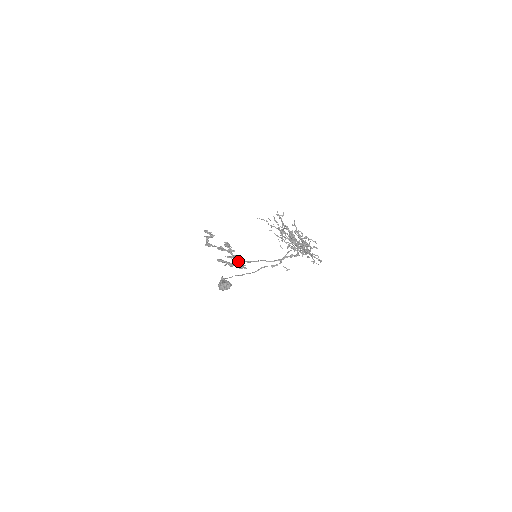
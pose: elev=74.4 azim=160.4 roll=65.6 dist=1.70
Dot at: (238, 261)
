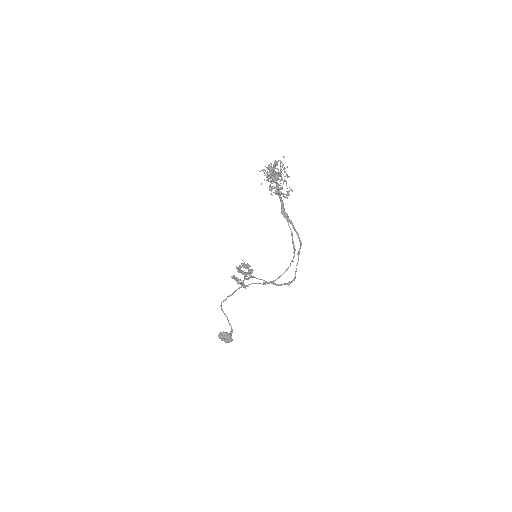
Dot at: (245, 278)
